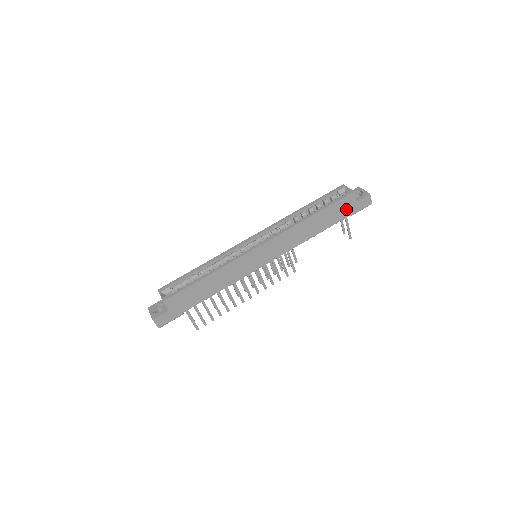
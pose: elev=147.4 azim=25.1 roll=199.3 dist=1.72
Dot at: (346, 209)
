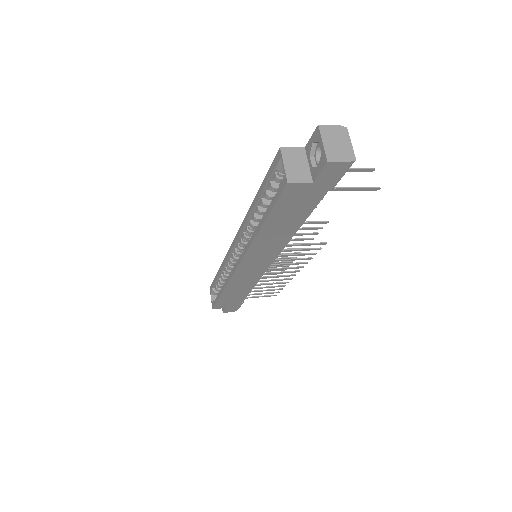
Dot at: (307, 196)
